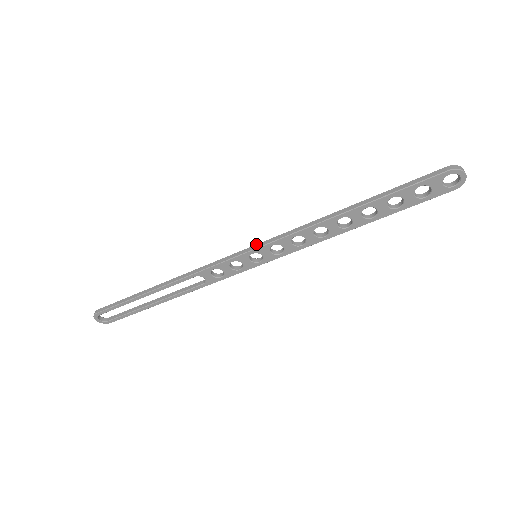
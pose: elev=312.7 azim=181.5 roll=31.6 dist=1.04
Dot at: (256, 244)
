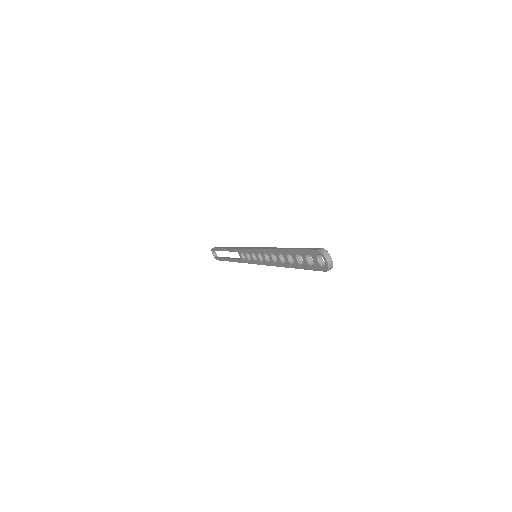
Dot at: (256, 247)
